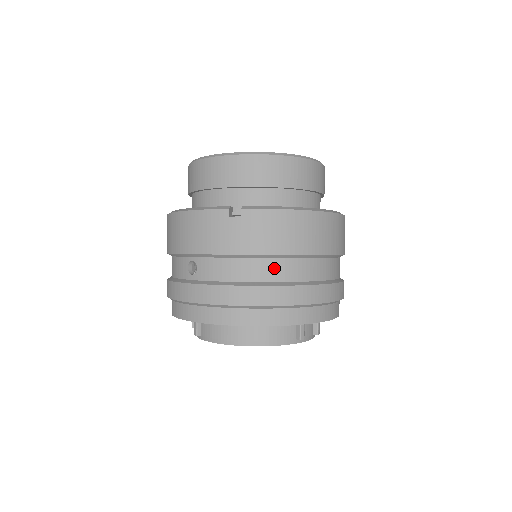
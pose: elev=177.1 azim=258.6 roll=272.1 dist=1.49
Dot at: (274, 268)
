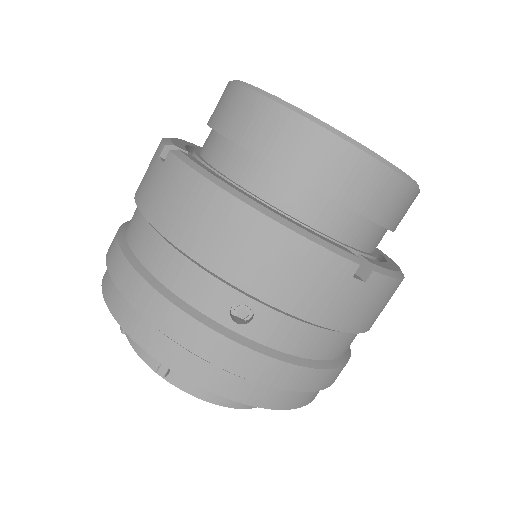
Dot at: (344, 343)
